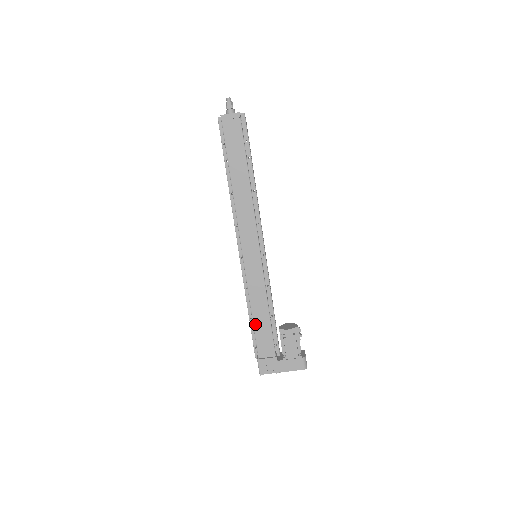
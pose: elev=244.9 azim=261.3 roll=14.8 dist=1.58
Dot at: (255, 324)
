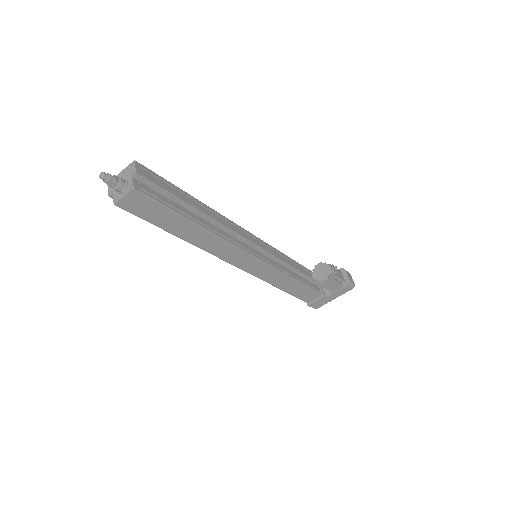
Dot at: (291, 293)
